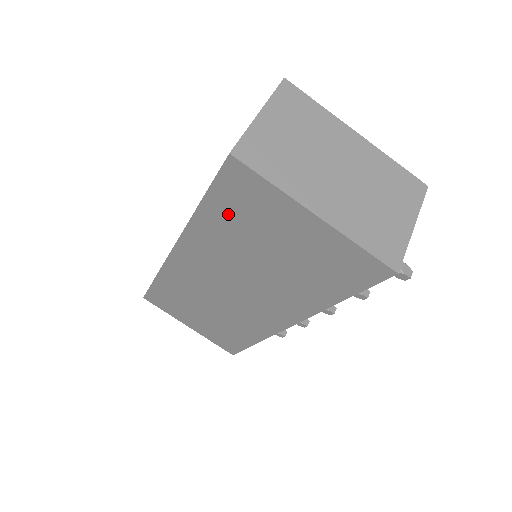
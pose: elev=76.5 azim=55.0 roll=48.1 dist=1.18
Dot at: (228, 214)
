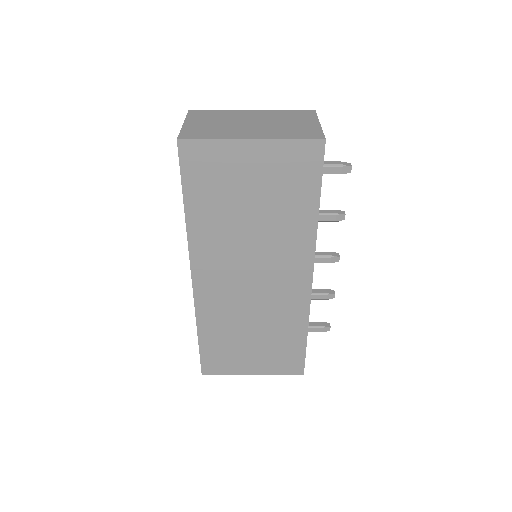
Dot at: (205, 196)
